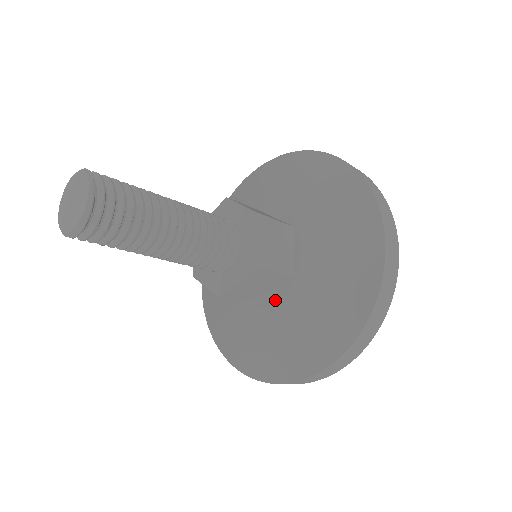
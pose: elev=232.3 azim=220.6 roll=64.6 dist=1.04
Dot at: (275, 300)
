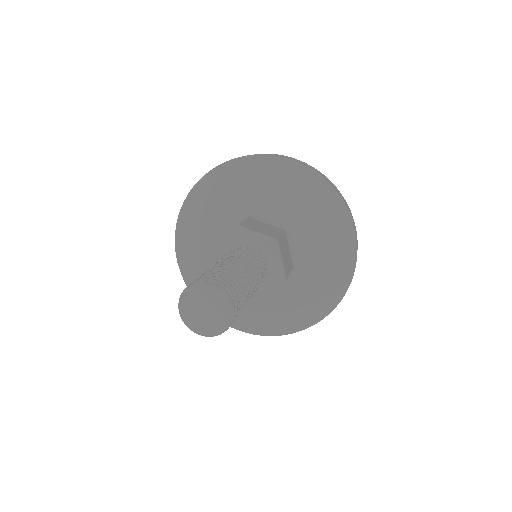
Dot at: (296, 251)
